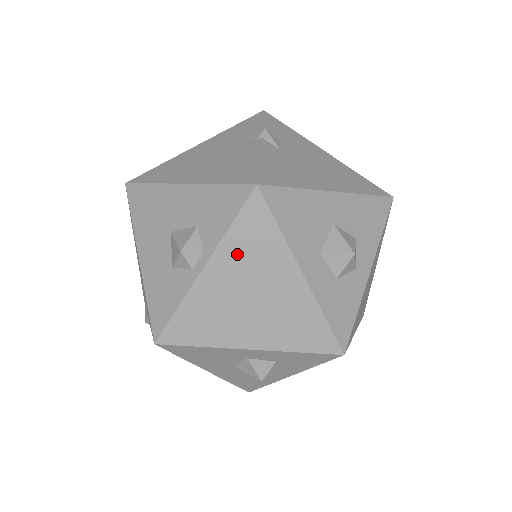
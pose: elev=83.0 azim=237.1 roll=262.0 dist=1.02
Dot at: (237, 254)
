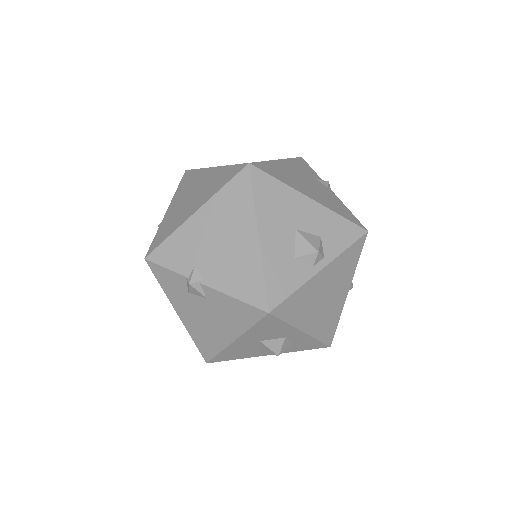
Dot at: (338, 267)
